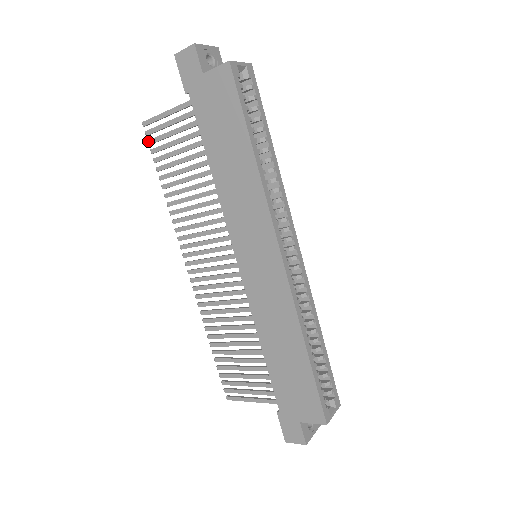
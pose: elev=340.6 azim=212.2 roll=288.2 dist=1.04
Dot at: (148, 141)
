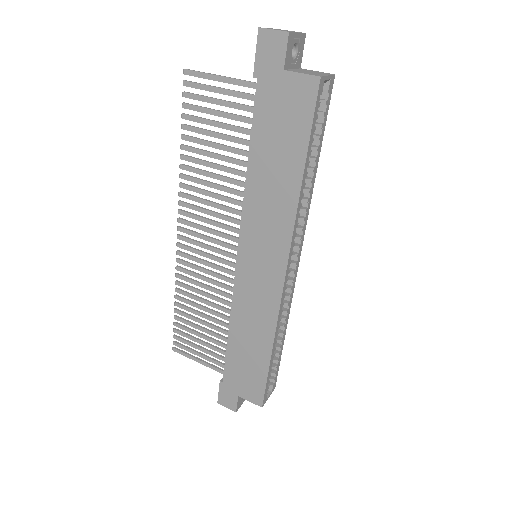
Dot at: (183, 92)
